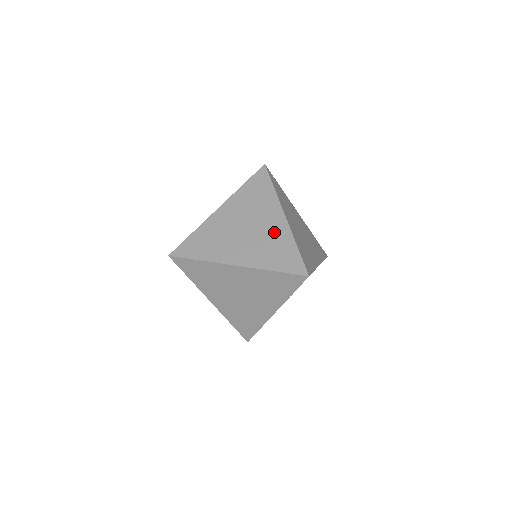
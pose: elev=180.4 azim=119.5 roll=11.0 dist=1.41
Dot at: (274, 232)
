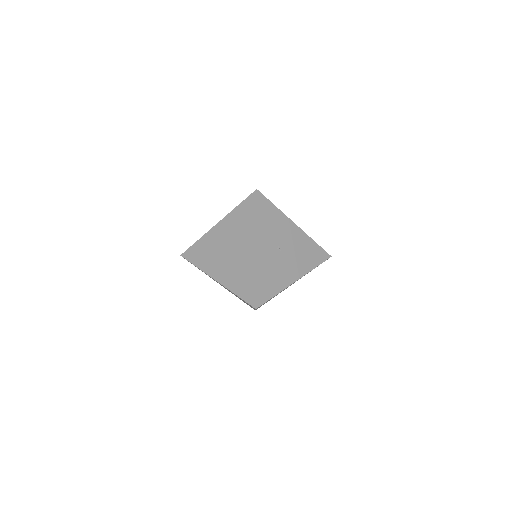
Dot at: occluded
